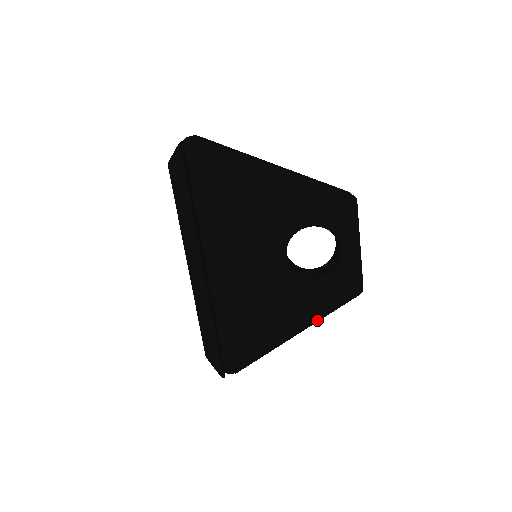
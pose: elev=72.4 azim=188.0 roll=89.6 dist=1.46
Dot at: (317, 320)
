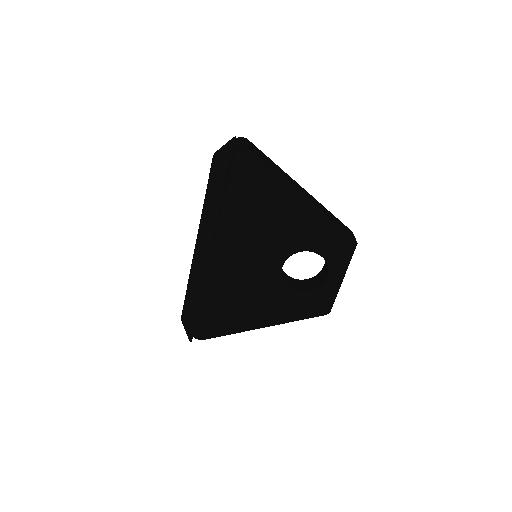
Dot at: (285, 322)
